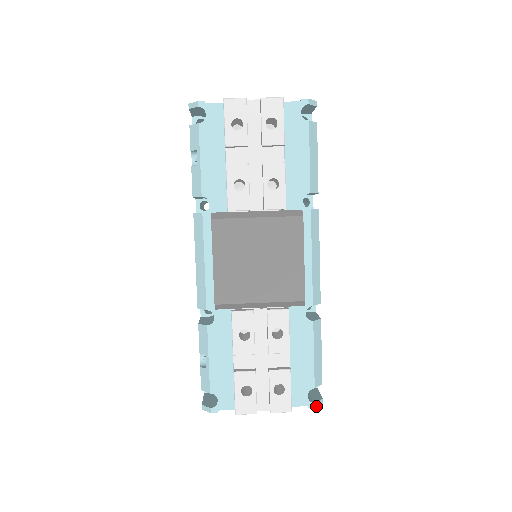
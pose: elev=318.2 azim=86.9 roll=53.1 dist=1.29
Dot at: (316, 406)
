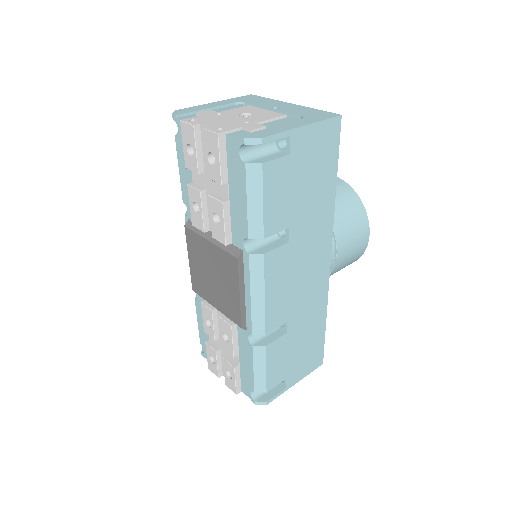
Dot at: (257, 404)
